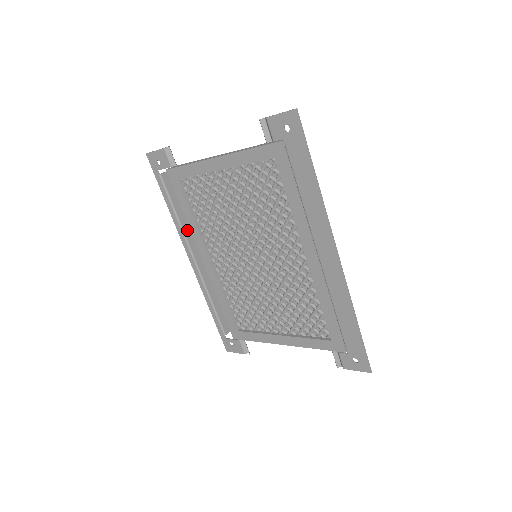
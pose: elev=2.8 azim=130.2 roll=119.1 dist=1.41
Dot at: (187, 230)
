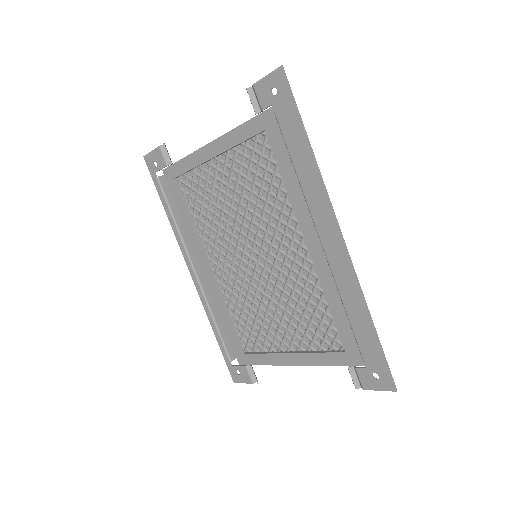
Dot at: (187, 238)
